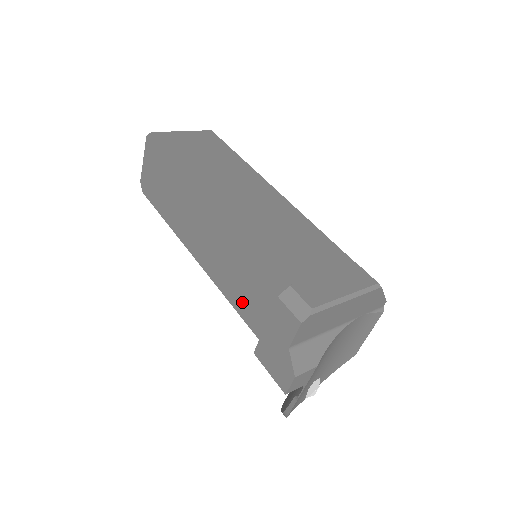
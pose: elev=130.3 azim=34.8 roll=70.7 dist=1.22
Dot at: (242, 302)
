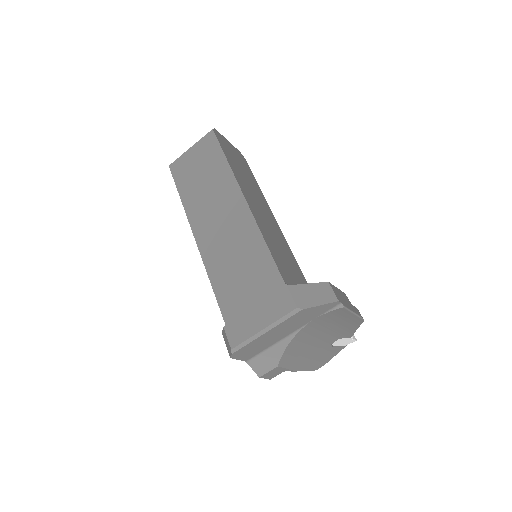
Dot at: occluded
